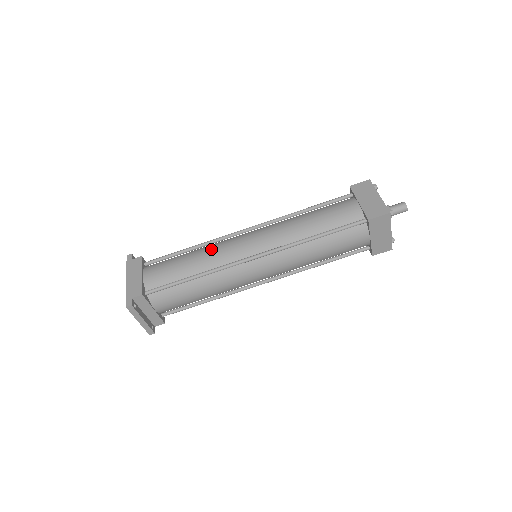
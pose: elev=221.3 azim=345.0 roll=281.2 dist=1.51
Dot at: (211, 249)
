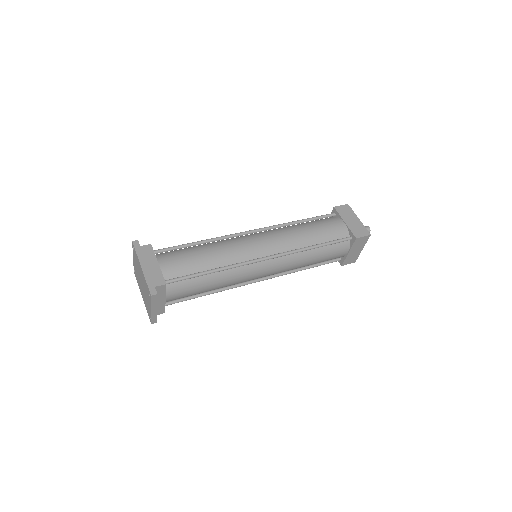
Dot at: (225, 246)
